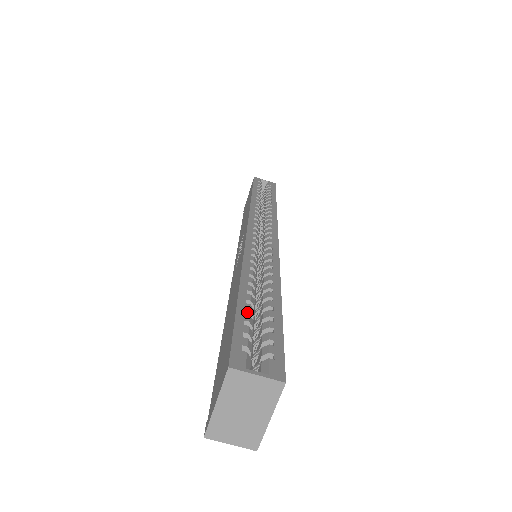
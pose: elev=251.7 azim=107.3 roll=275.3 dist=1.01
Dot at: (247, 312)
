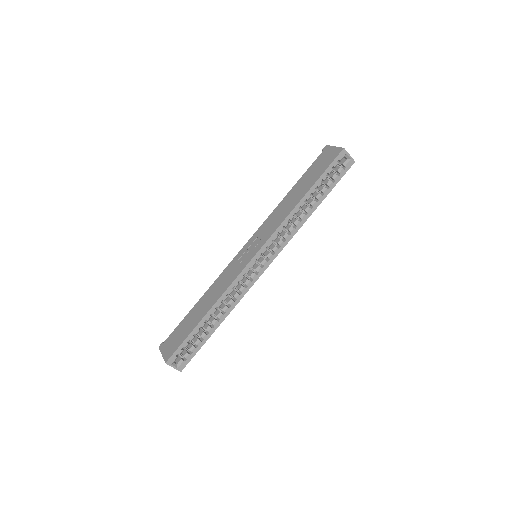
Dot at: (195, 333)
